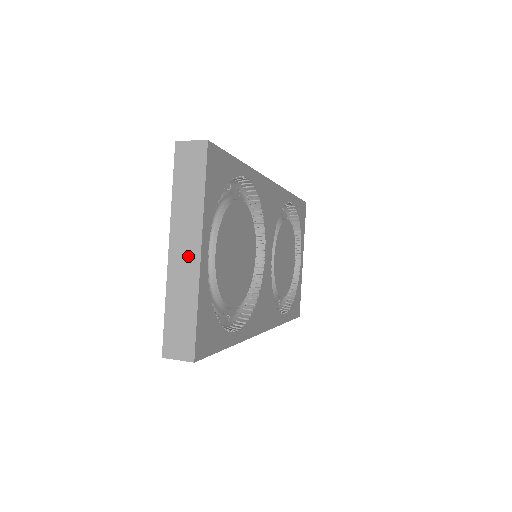
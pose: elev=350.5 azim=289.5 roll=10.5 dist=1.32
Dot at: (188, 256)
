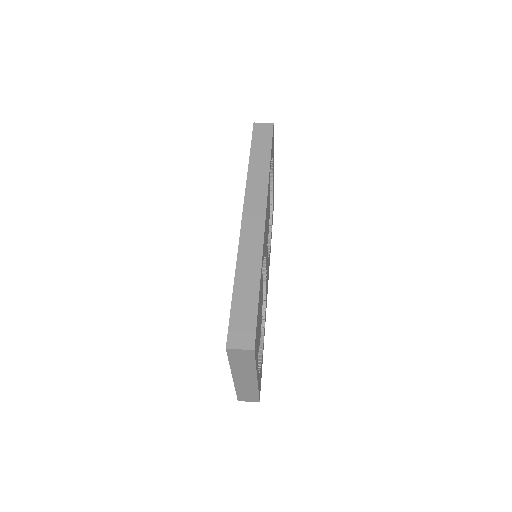
Dot at: (248, 381)
